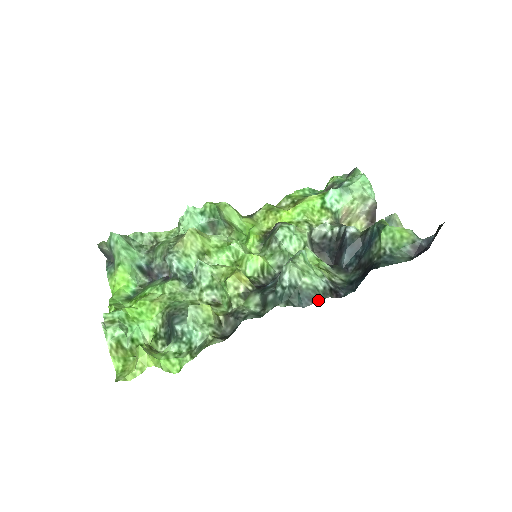
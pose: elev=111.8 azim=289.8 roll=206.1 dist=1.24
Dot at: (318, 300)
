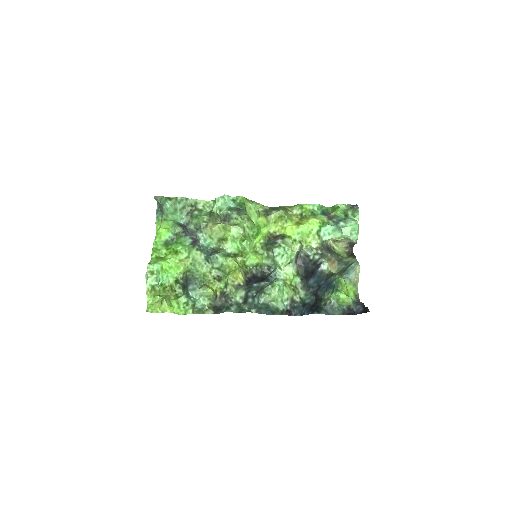
Dot at: (277, 314)
